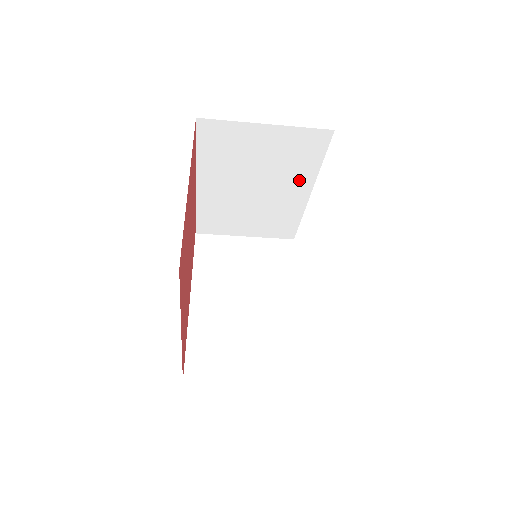
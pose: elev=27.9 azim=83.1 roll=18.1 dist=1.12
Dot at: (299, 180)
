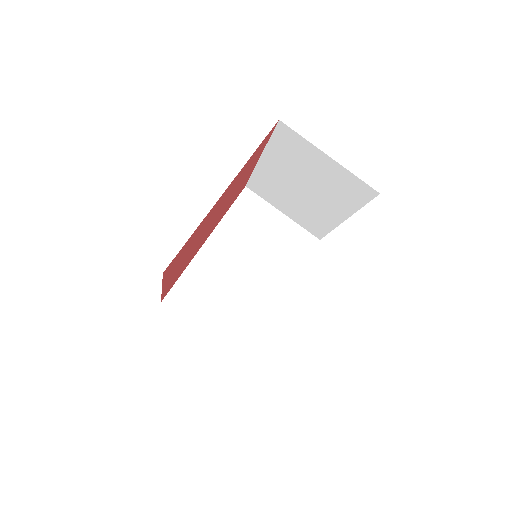
Dot at: (279, 277)
